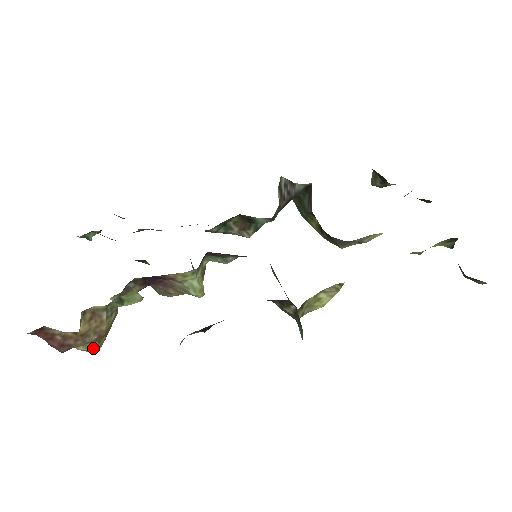
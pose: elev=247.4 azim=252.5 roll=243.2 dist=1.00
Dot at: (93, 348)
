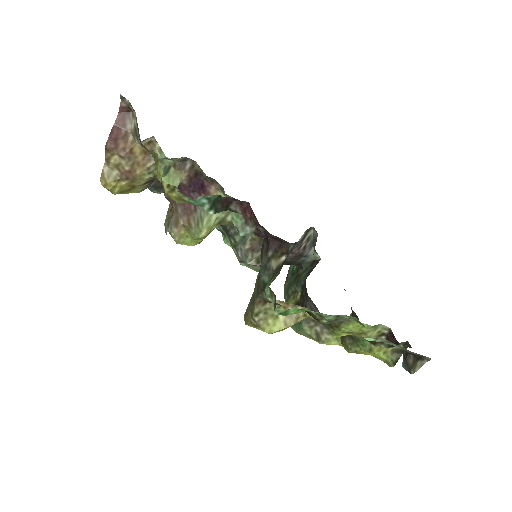
Dot at: (110, 180)
